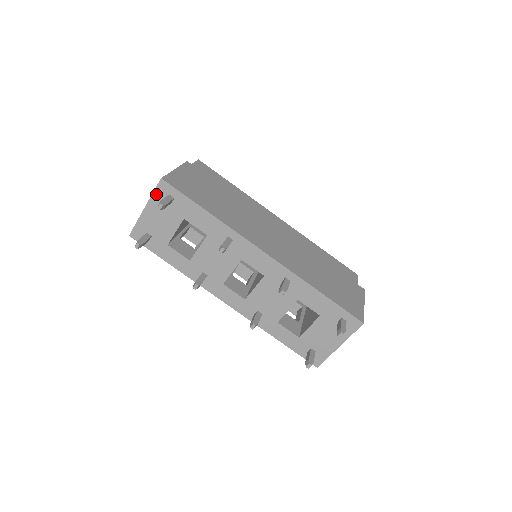
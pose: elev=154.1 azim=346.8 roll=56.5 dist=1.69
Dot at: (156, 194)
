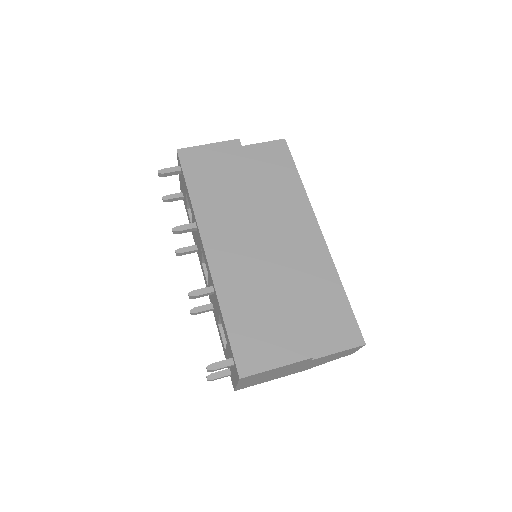
Dot at: (178, 162)
